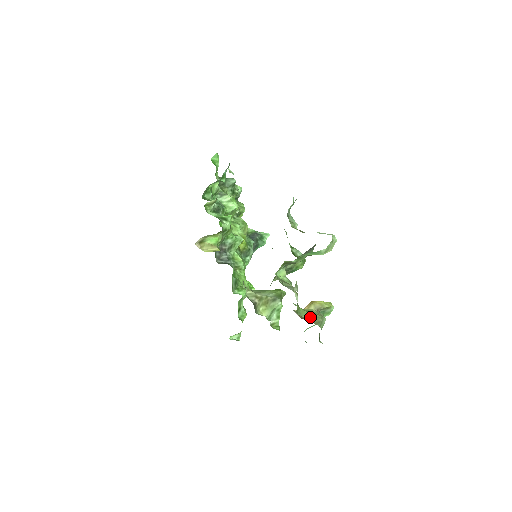
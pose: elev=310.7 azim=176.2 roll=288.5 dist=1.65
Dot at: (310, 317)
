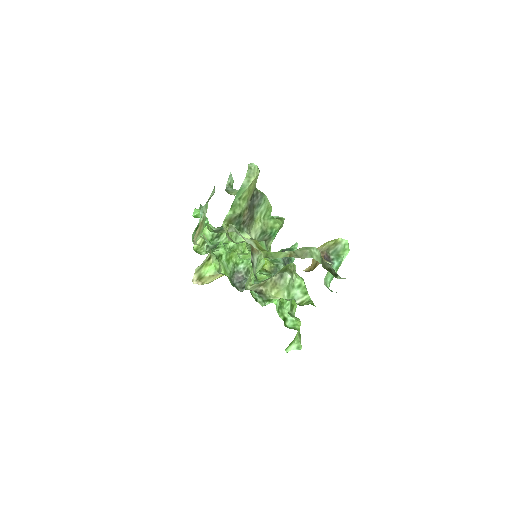
Dot at: (289, 254)
